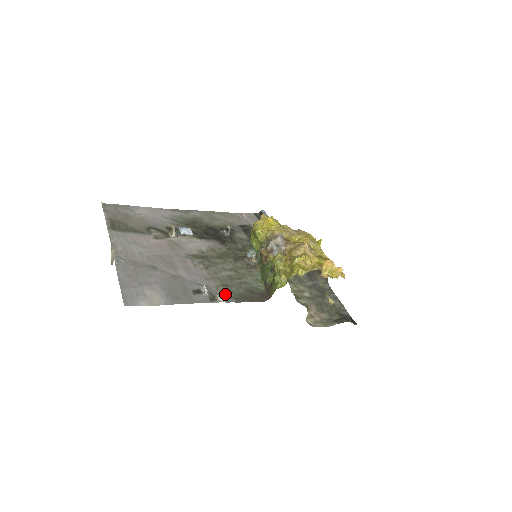
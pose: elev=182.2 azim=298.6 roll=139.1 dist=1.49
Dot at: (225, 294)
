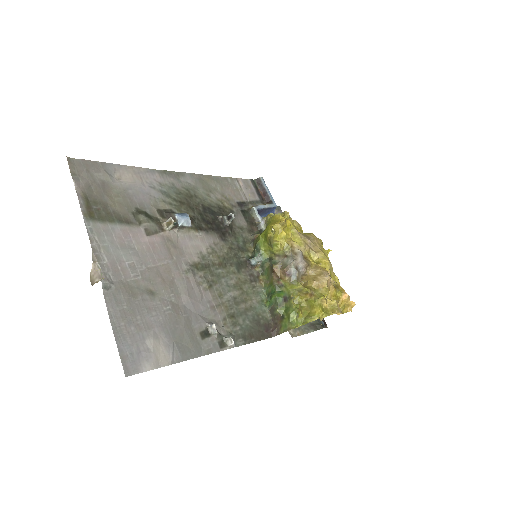
Dot at: (233, 332)
